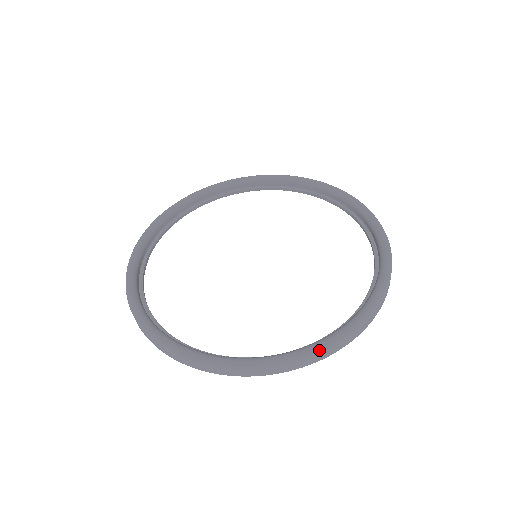
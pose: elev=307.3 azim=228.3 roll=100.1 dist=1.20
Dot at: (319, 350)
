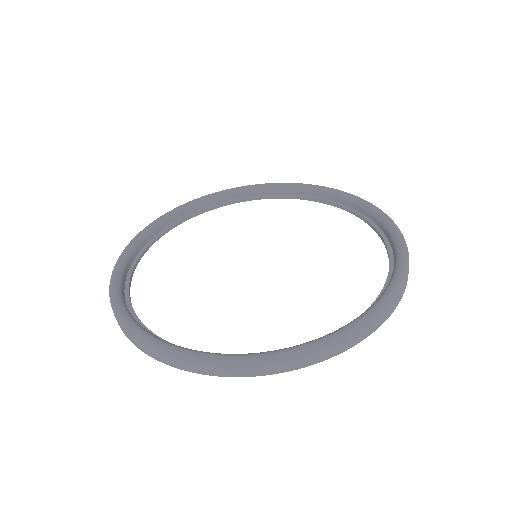
Dot at: (353, 331)
